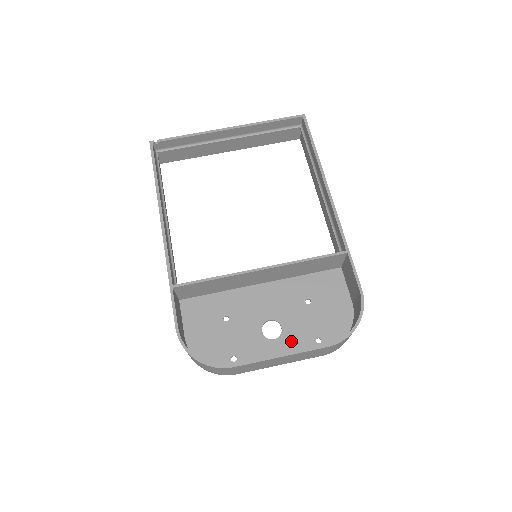
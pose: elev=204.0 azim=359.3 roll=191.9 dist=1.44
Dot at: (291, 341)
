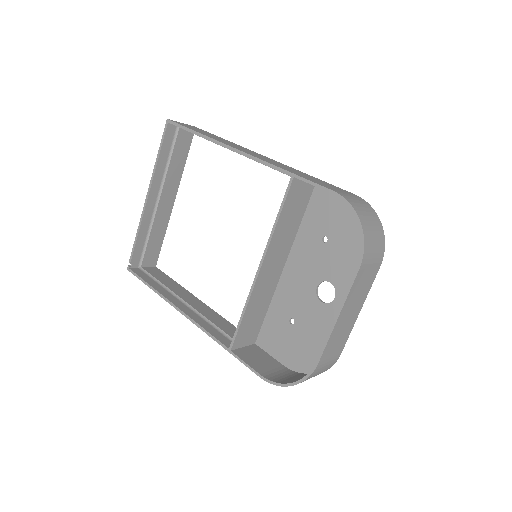
Dot at: (346, 285)
